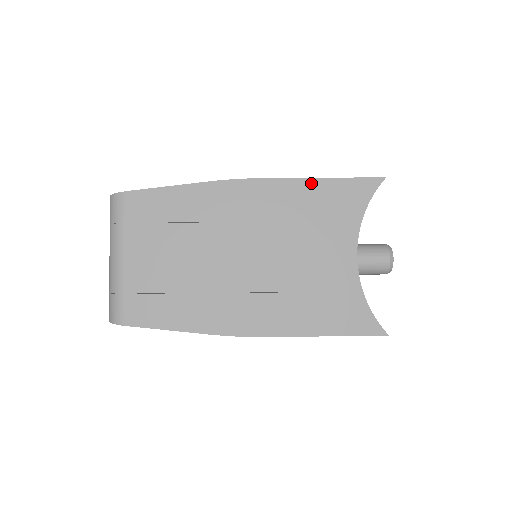
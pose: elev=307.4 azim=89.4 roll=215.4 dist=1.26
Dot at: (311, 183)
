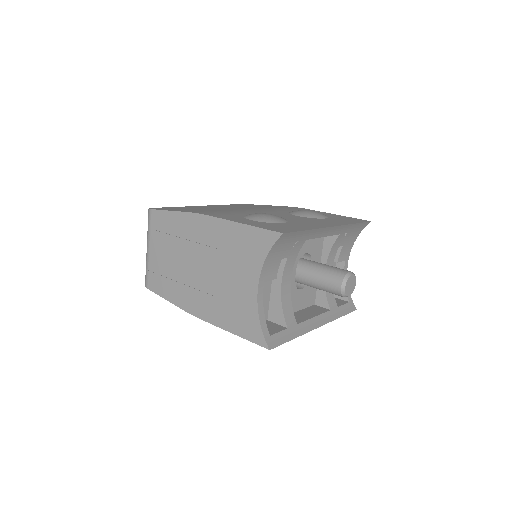
Dot at: (238, 226)
